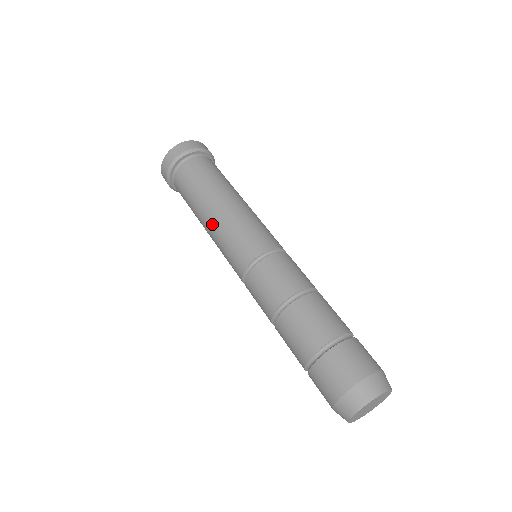
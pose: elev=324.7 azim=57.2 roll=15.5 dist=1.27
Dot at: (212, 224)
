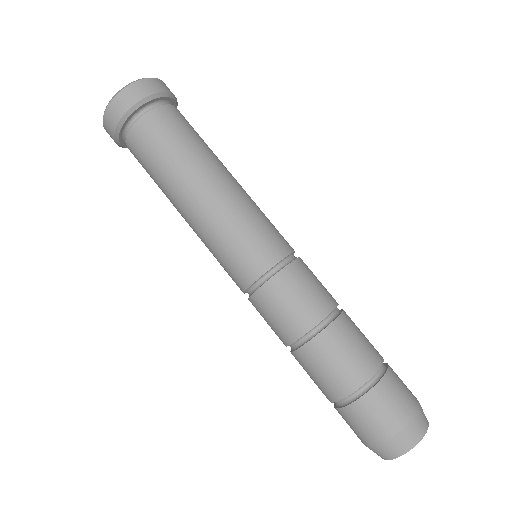
Dot at: (217, 198)
